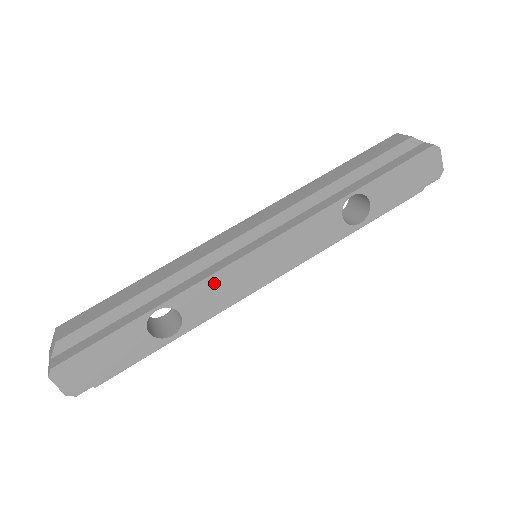
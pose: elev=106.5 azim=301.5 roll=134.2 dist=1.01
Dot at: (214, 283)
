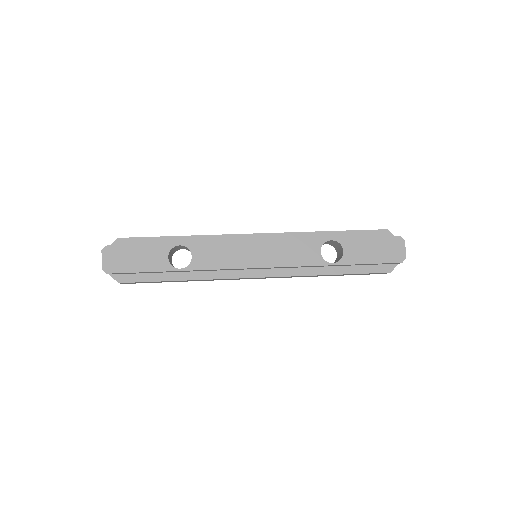
Dot at: (221, 248)
